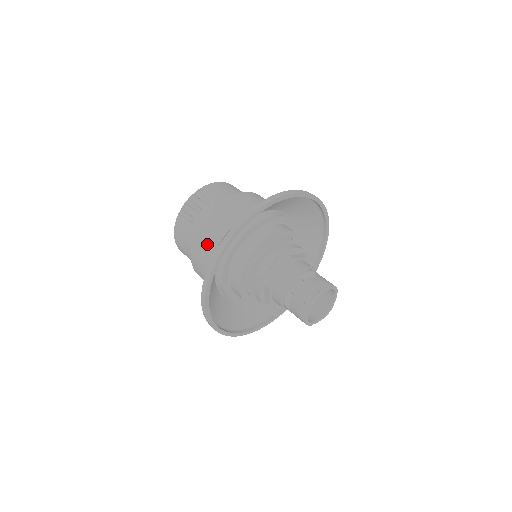
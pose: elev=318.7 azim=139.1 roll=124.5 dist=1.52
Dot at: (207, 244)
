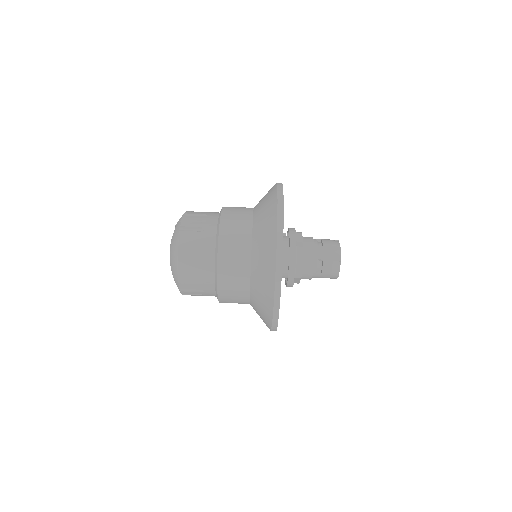
Dot at: occluded
